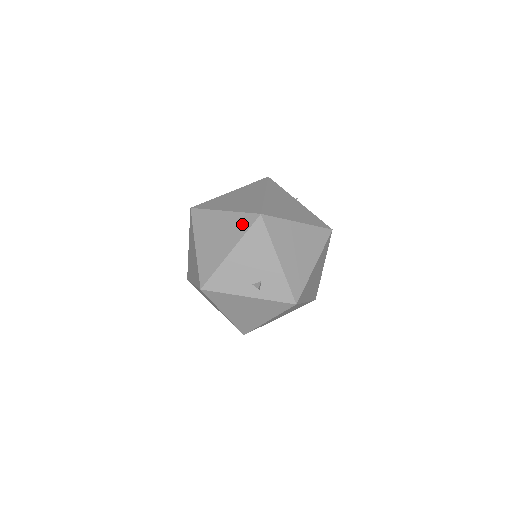
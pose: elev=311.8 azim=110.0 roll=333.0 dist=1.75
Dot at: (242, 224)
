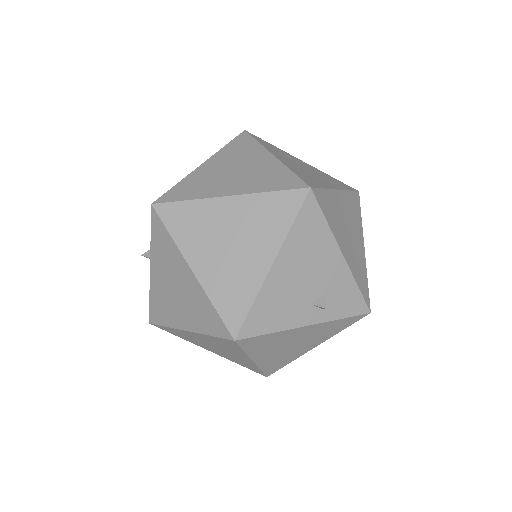
Dot at: (278, 211)
